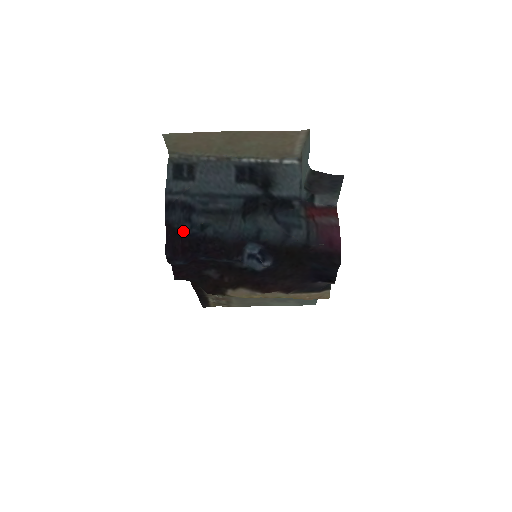
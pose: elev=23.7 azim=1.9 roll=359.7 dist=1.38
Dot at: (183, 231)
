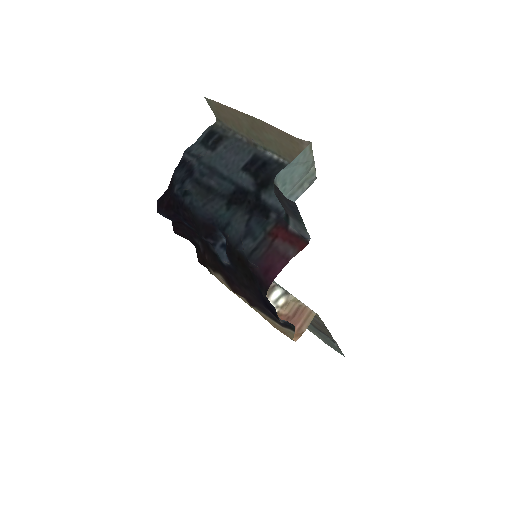
Dot at: (174, 189)
